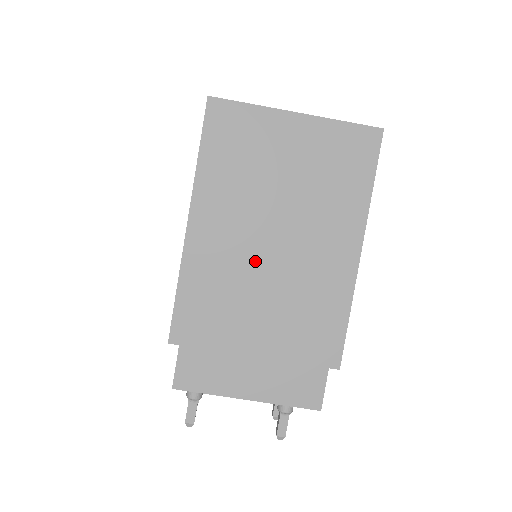
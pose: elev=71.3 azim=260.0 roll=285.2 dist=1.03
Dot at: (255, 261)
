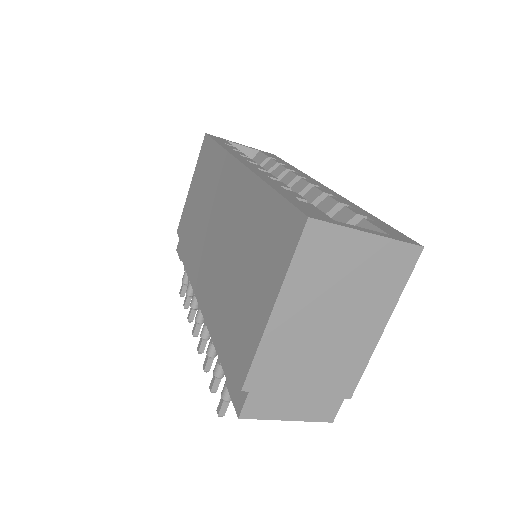
Dot at: (314, 336)
